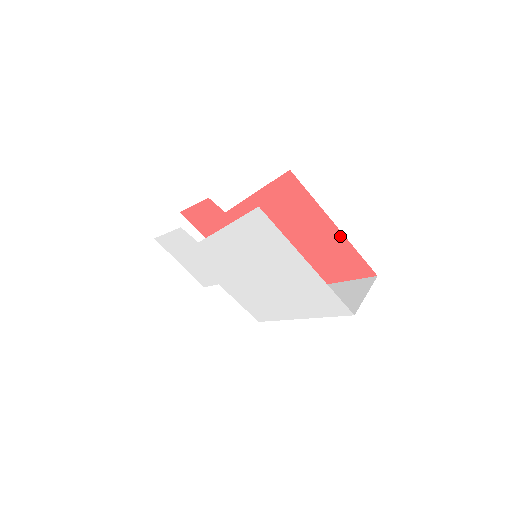
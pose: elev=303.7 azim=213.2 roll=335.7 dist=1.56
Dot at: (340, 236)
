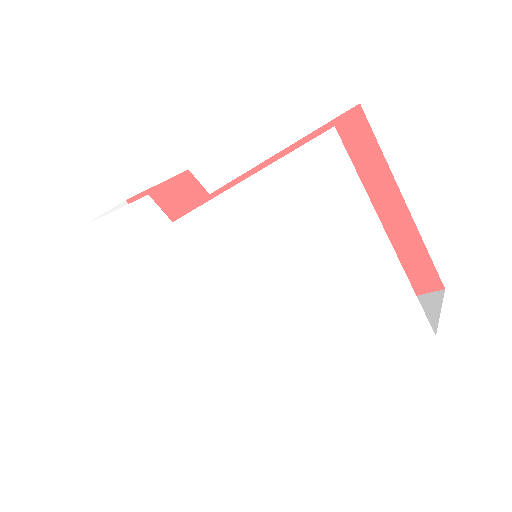
Dot at: (405, 221)
